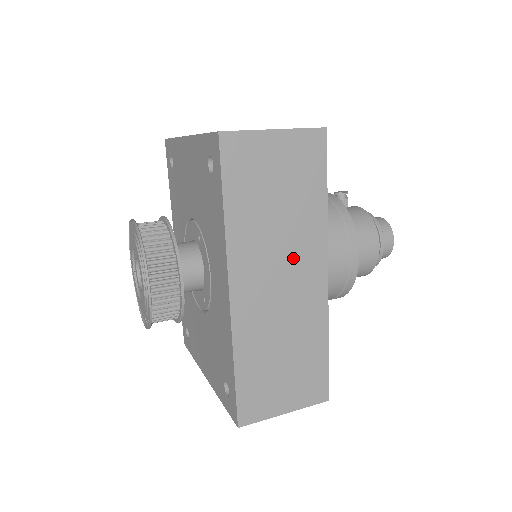
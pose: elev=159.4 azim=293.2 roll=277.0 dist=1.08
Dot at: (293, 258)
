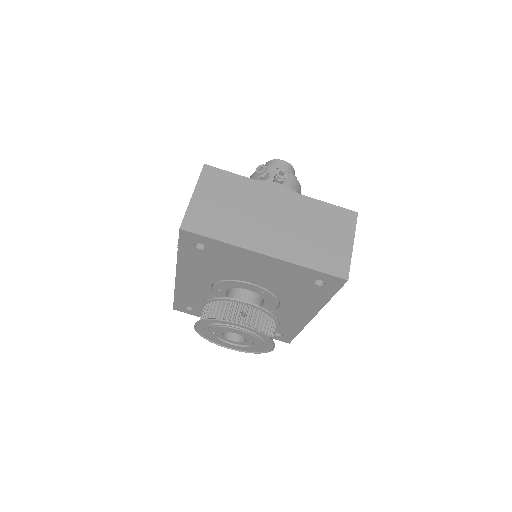
Dot at: occluded
